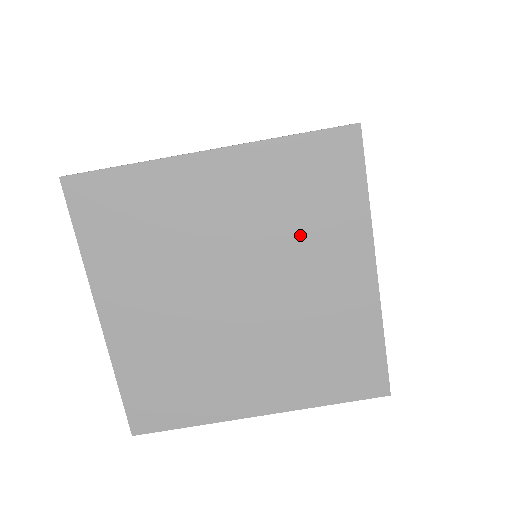
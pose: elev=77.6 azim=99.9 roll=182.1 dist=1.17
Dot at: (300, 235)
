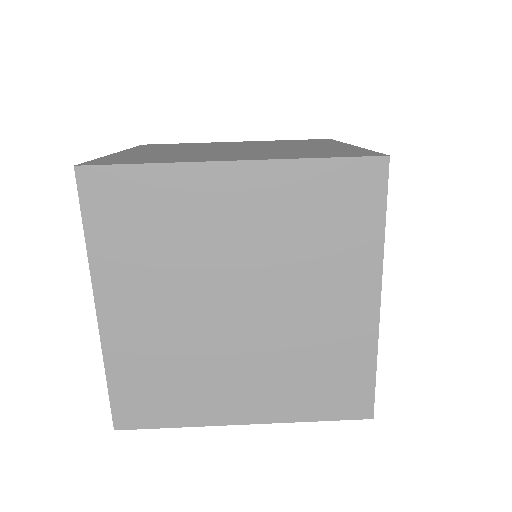
Dot at: (291, 144)
